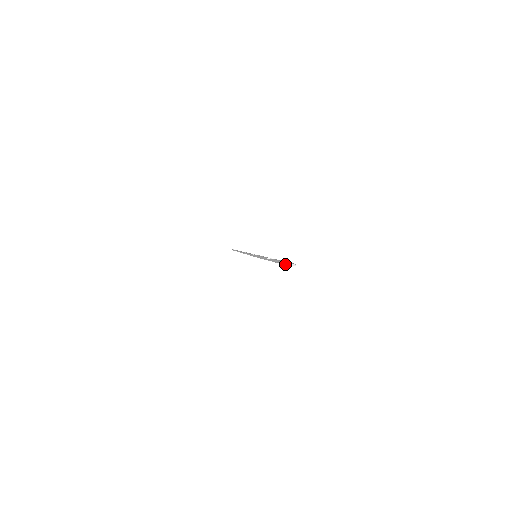
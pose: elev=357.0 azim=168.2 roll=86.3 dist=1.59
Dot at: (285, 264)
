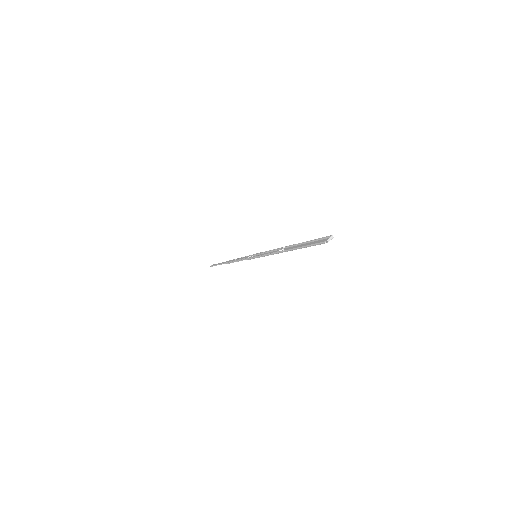
Dot at: (322, 243)
